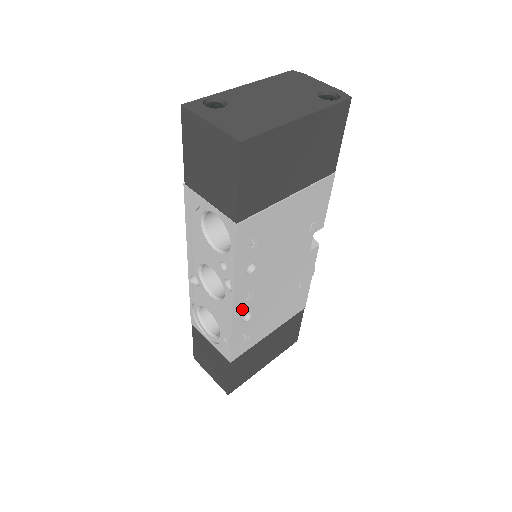
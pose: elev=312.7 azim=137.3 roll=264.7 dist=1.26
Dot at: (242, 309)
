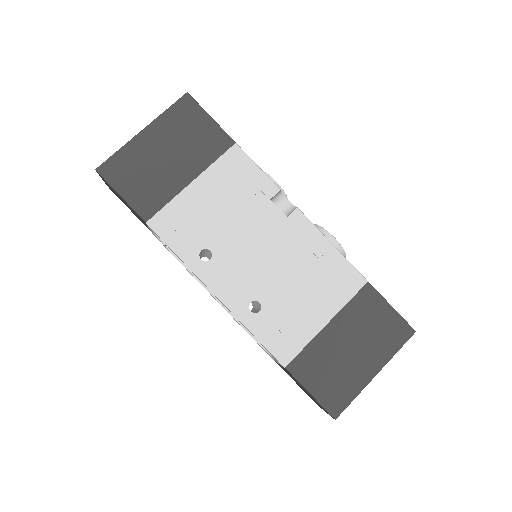
Dot at: (236, 298)
